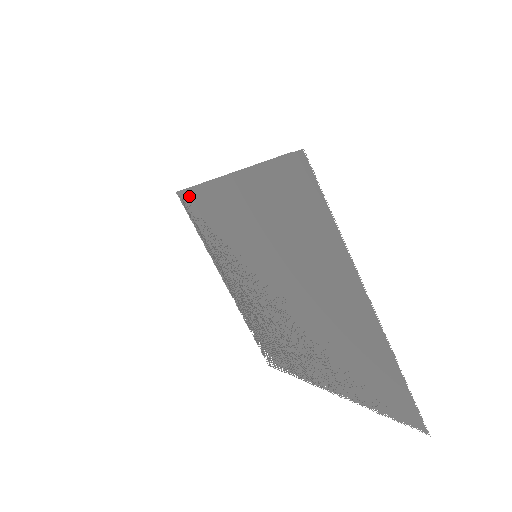
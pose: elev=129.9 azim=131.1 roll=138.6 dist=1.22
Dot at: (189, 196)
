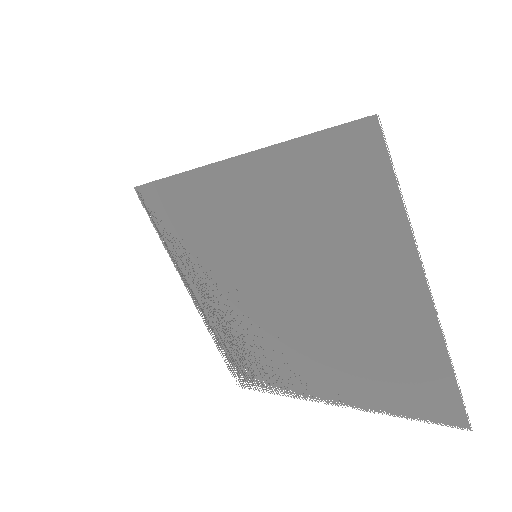
Dot at: (157, 191)
